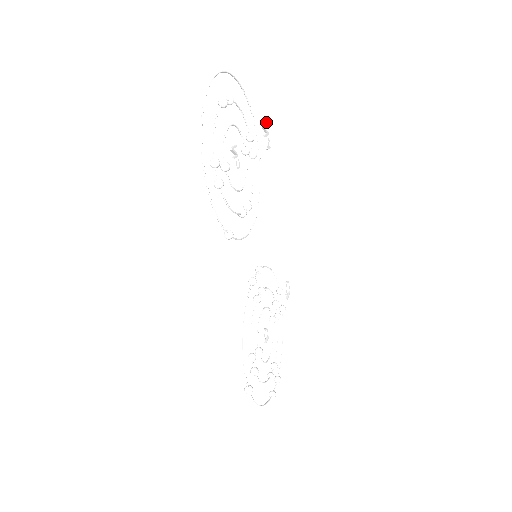
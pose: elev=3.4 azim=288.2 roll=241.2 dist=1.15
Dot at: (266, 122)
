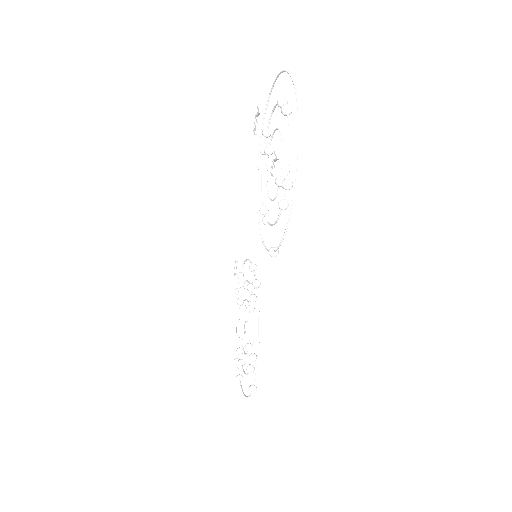
Dot at: occluded
